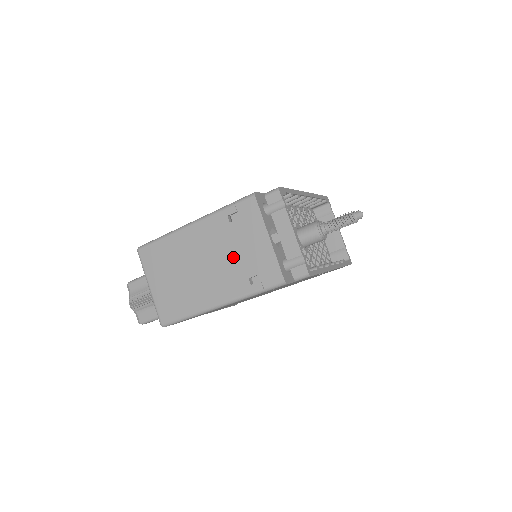
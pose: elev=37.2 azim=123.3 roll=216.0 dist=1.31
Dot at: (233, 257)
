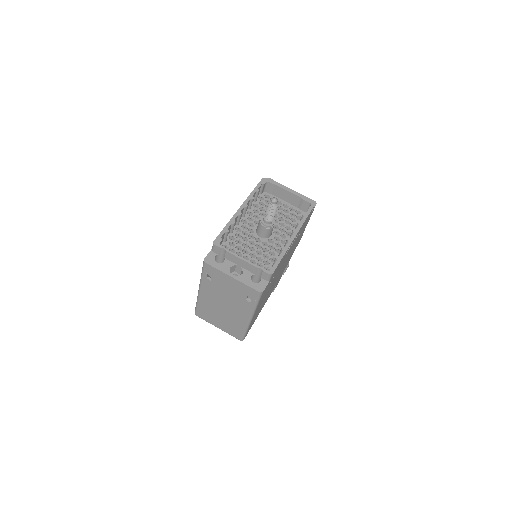
Dot at: (230, 295)
